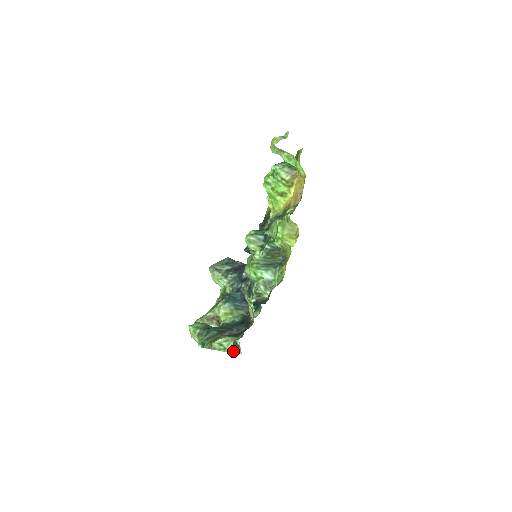
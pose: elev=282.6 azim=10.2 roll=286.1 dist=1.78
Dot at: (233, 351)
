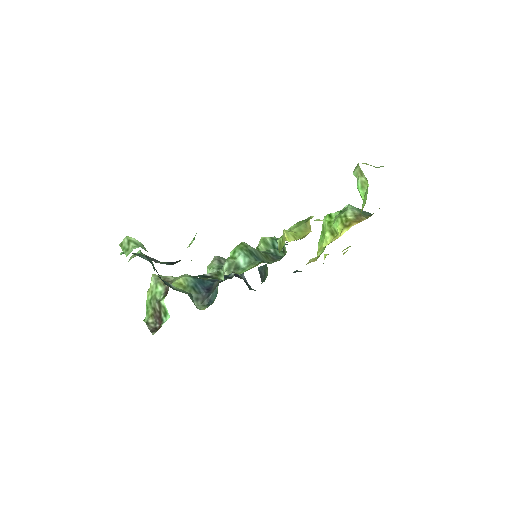
Dot at: (152, 329)
